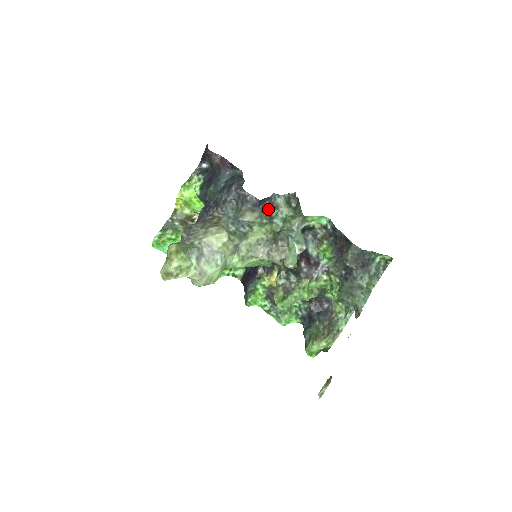
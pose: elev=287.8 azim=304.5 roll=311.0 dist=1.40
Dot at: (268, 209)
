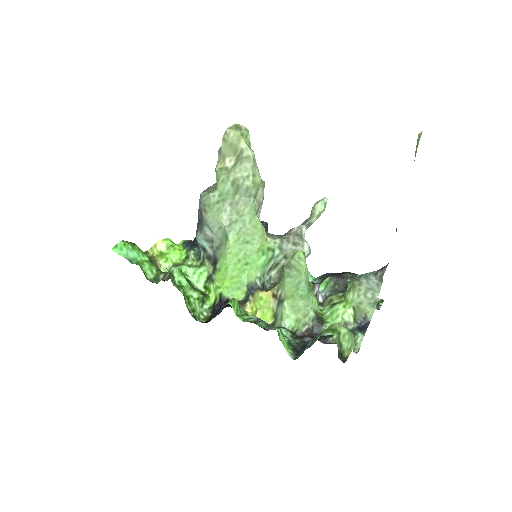
Dot at: occluded
